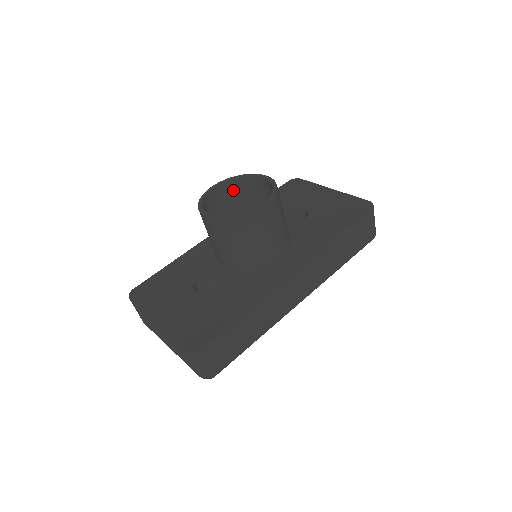
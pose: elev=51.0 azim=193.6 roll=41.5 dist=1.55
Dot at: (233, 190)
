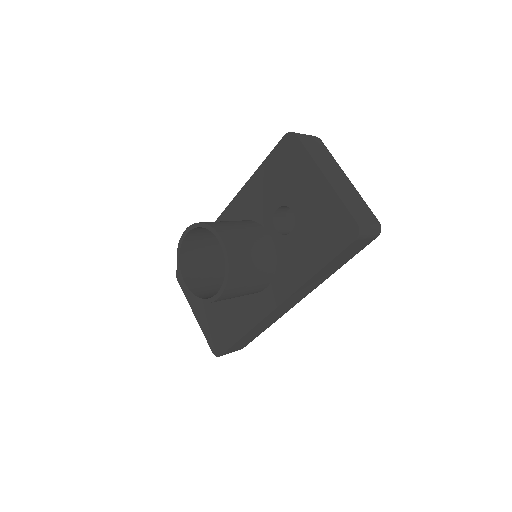
Dot at: occluded
